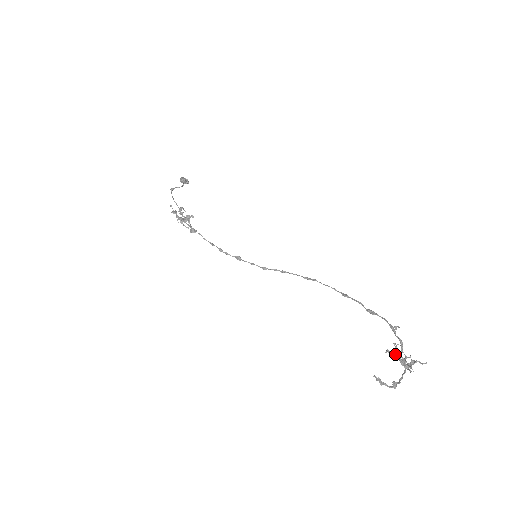
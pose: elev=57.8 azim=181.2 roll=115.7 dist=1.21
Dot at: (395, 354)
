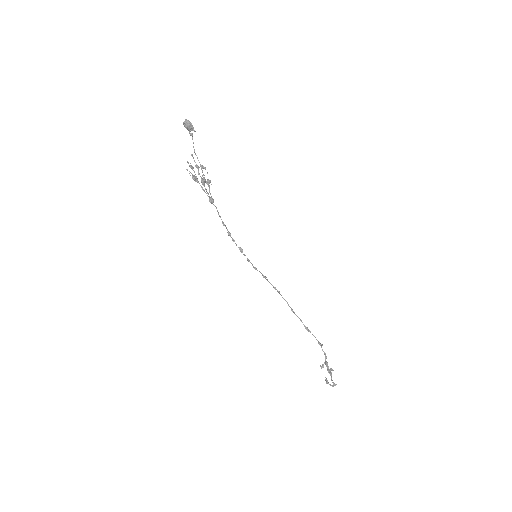
Dot at: occluded
